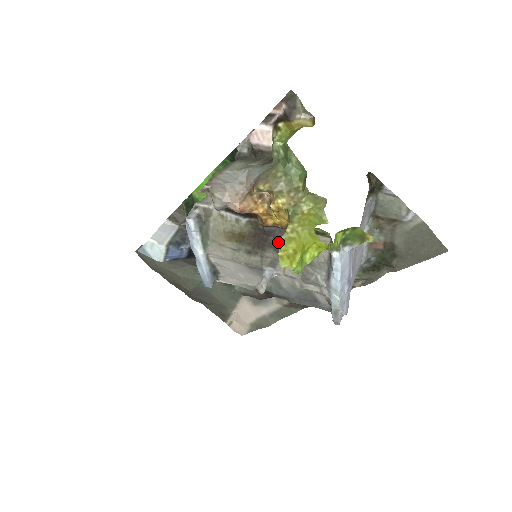
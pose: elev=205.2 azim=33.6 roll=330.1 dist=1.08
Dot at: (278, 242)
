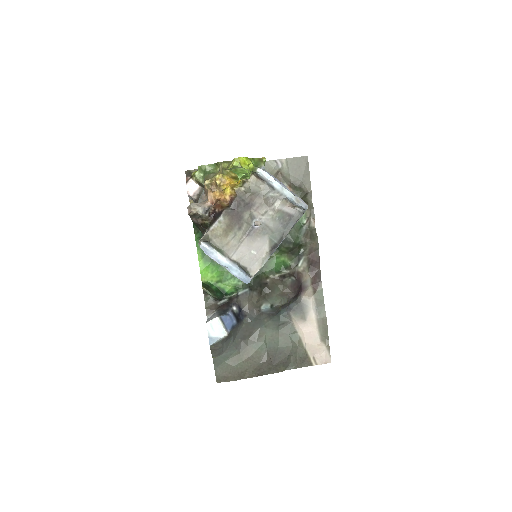
Dot at: (242, 206)
